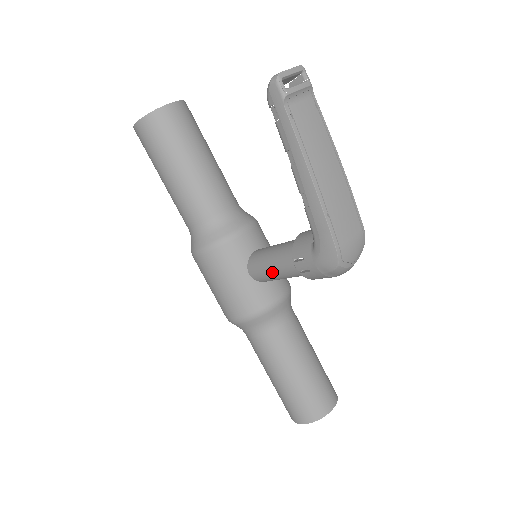
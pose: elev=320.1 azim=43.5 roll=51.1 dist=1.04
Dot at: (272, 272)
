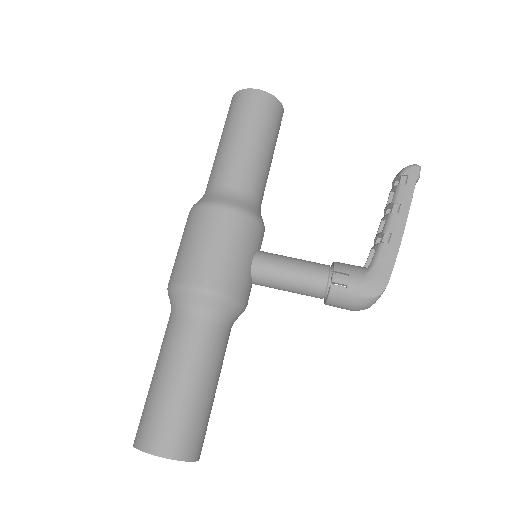
Dot at: (289, 272)
